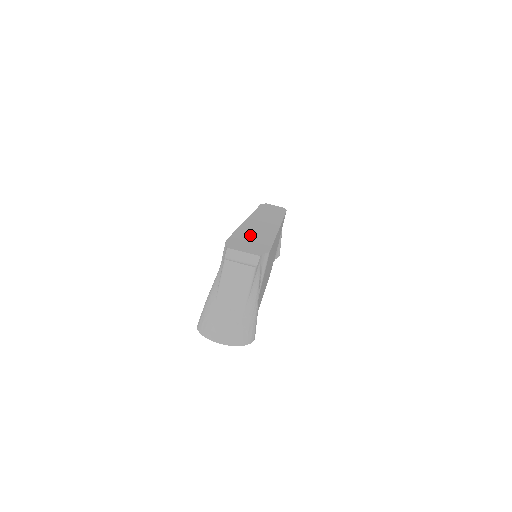
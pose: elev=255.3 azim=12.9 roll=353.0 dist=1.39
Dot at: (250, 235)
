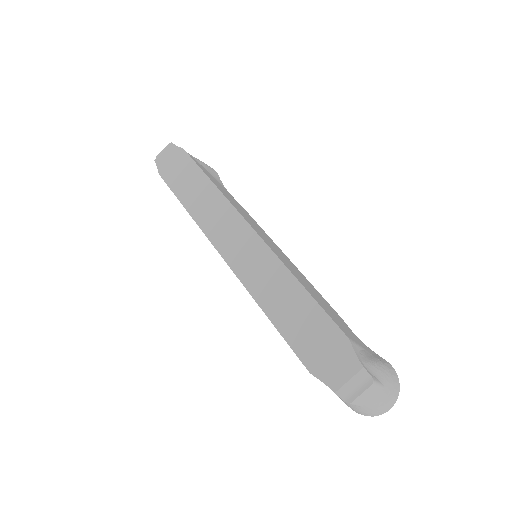
Dot at: (290, 316)
